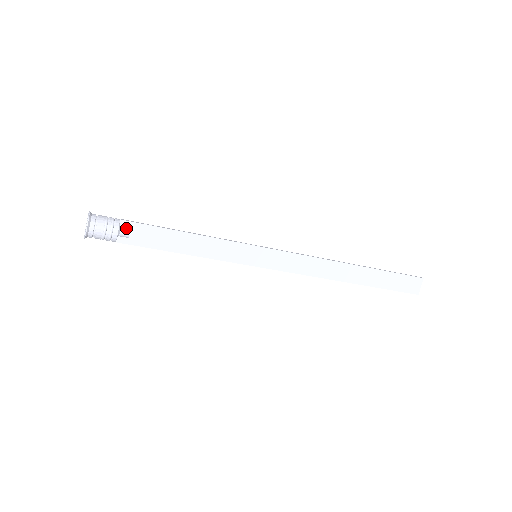
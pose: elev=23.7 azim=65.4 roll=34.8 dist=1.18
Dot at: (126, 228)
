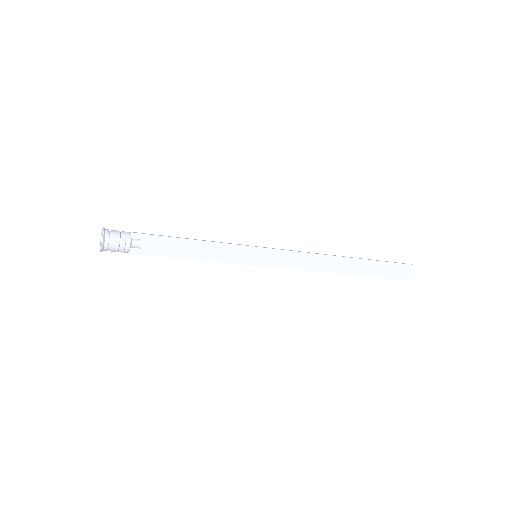
Dot at: (137, 240)
